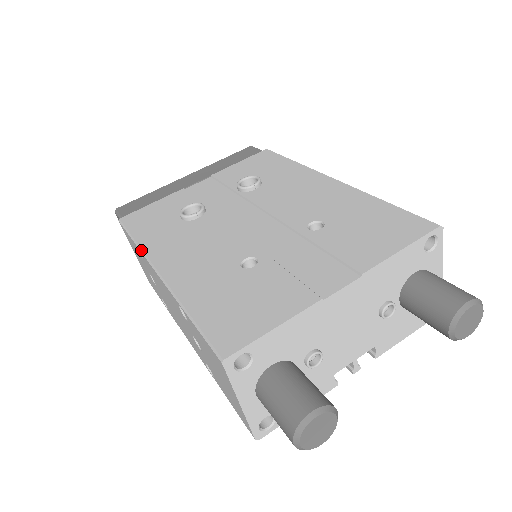
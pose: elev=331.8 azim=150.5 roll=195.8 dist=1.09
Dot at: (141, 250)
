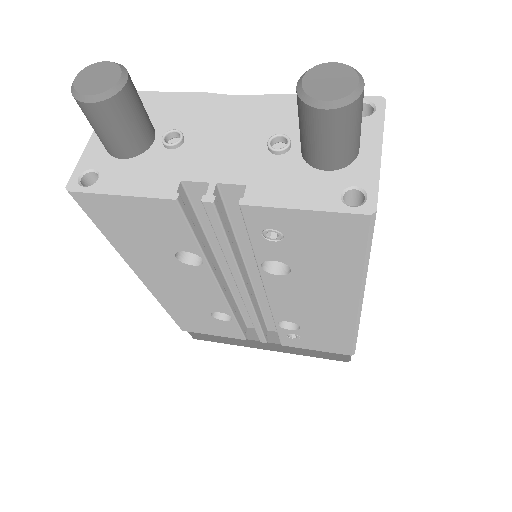
Dot at: occluded
